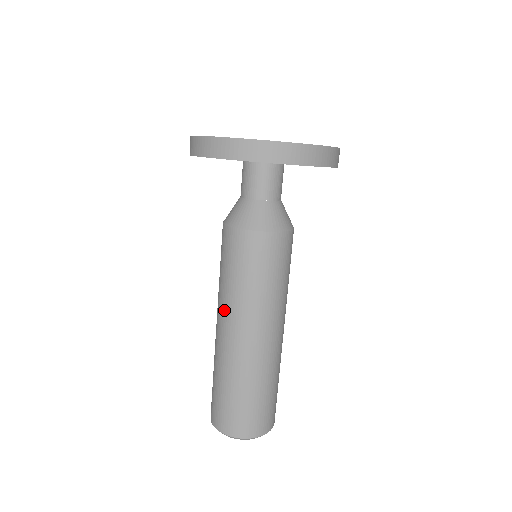
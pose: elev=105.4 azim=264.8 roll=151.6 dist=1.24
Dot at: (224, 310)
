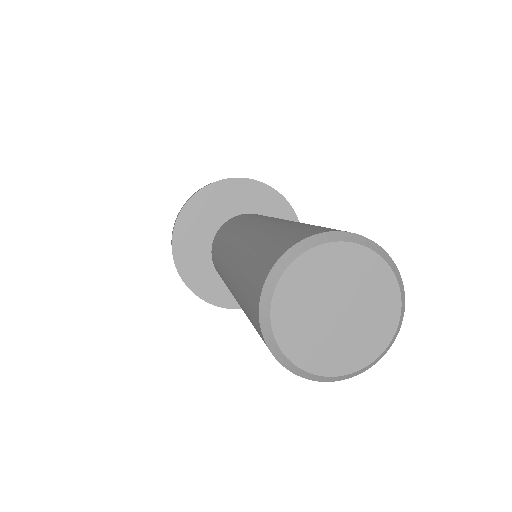
Dot at: (232, 236)
